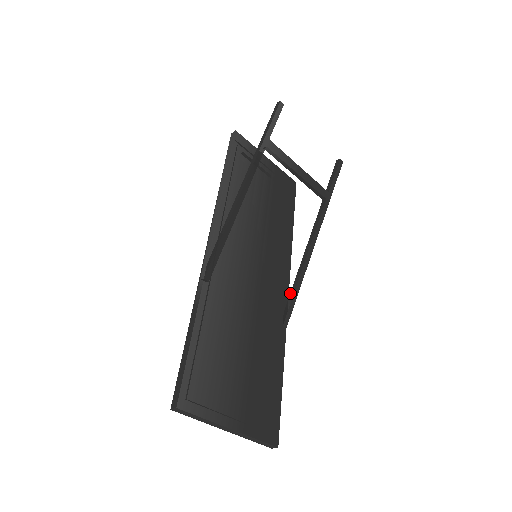
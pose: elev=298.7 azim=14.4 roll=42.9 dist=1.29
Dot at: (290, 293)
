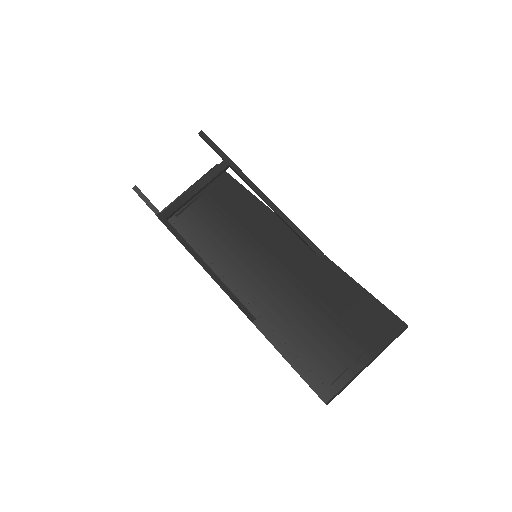
Dot at: occluded
